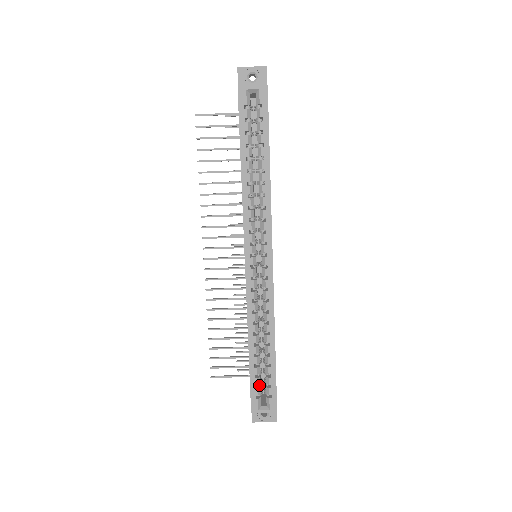
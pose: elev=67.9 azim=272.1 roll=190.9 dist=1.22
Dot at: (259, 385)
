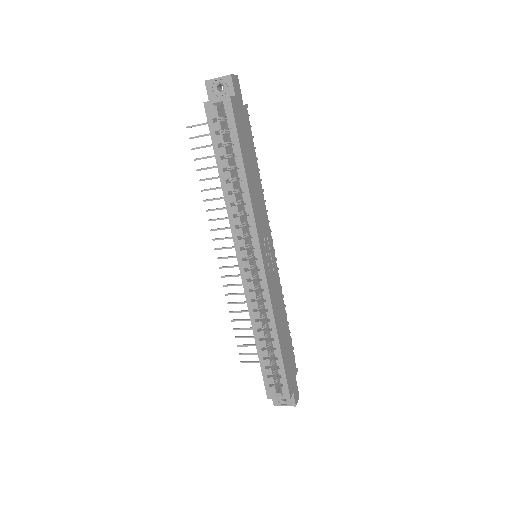
Dot at: (272, 374)
